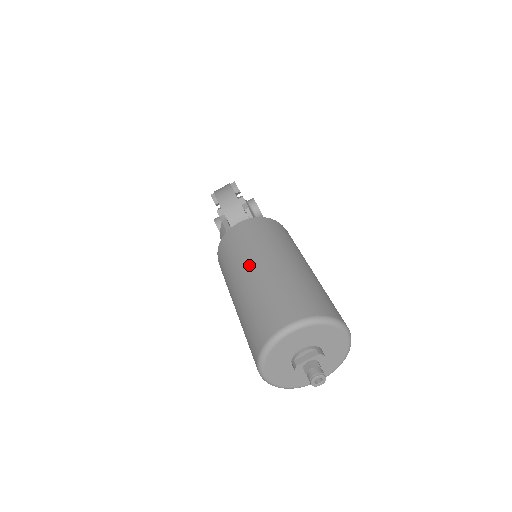
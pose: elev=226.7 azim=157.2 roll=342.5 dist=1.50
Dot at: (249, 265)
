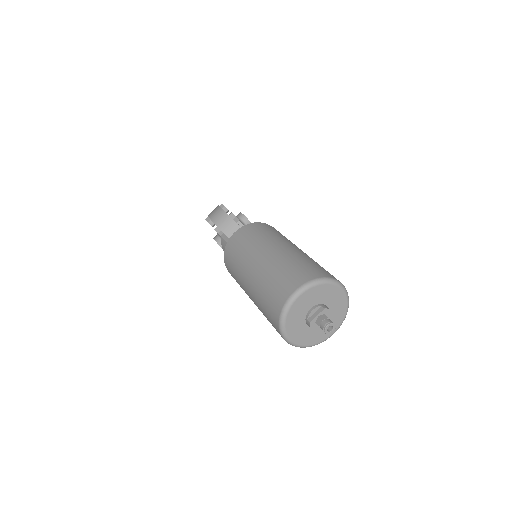
Dot at: (252, 260)
